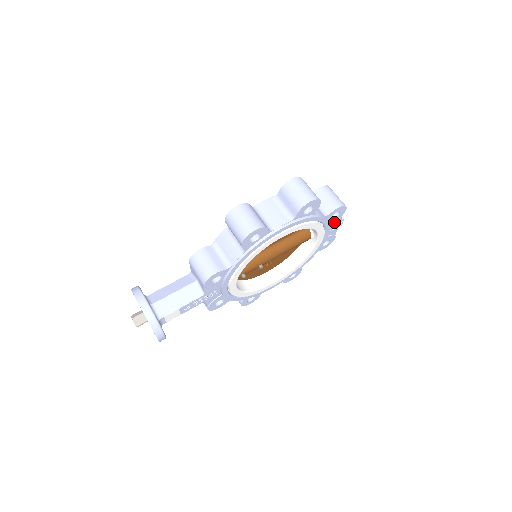
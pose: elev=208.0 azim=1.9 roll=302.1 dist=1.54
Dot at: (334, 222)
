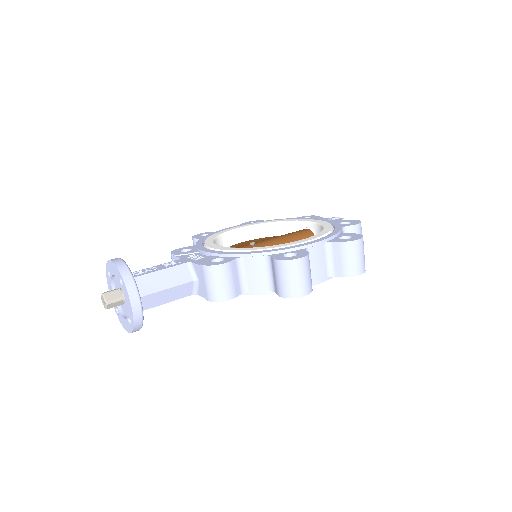
Dot at: occluded
